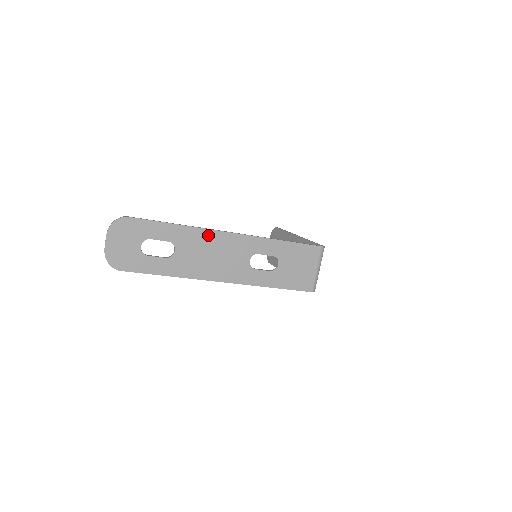
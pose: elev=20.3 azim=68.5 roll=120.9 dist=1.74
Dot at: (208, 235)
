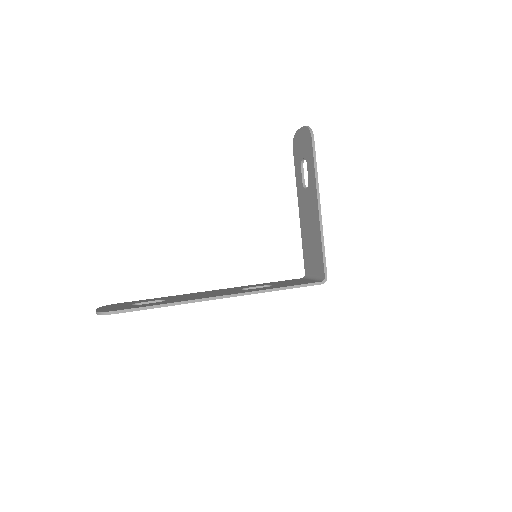
Dot at: occluded
